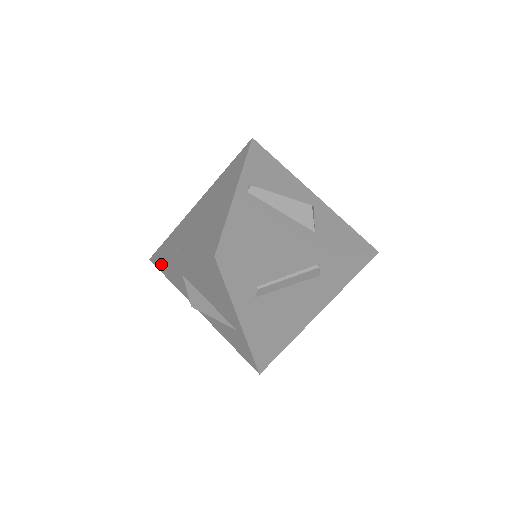
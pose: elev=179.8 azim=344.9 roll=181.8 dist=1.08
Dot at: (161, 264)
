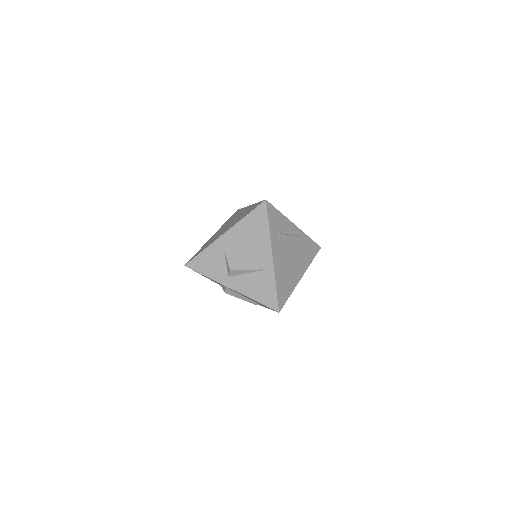
Dot at: (200, 258)
